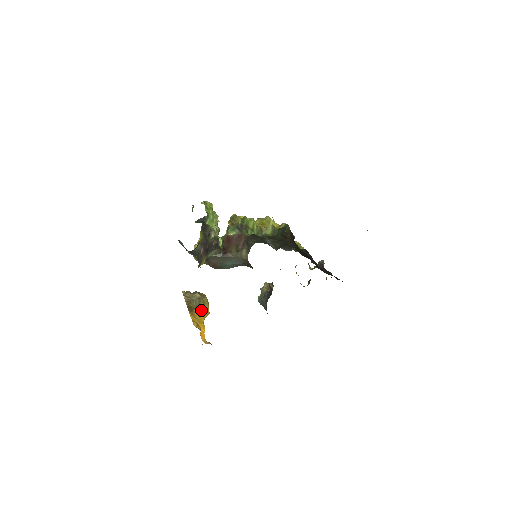
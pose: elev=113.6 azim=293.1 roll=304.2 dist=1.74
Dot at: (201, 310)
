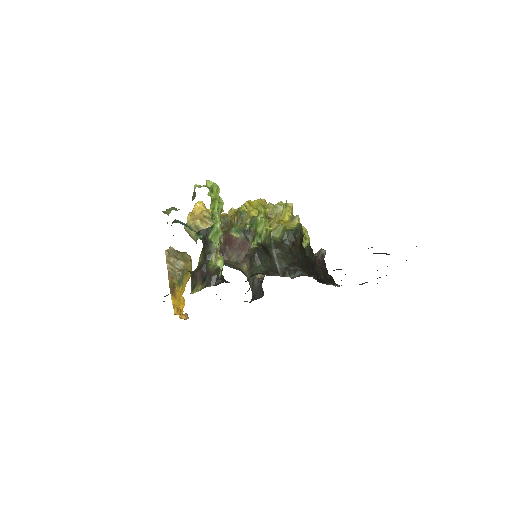
Dot at: (183, 283)
